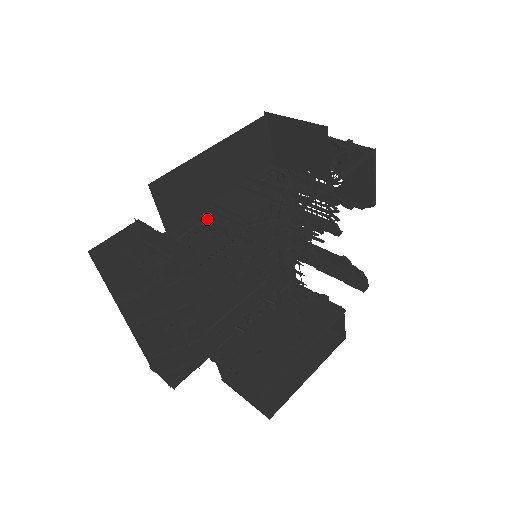
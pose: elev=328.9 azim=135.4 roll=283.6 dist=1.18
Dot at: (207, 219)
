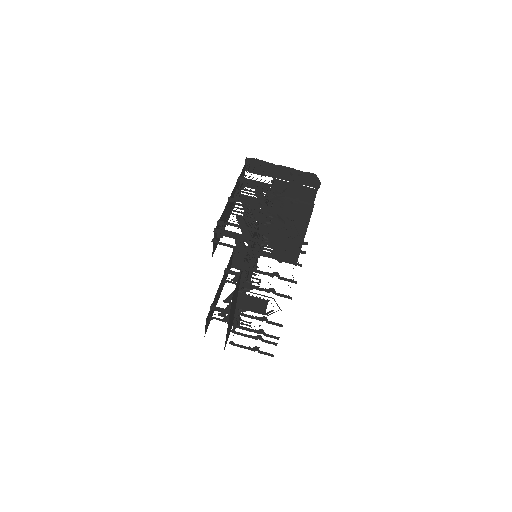
Dot at: occluded
